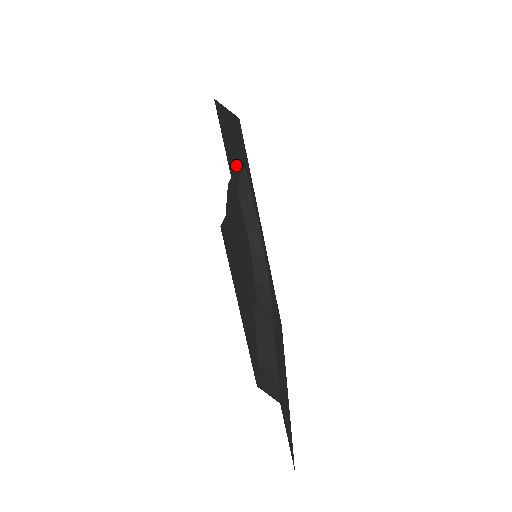
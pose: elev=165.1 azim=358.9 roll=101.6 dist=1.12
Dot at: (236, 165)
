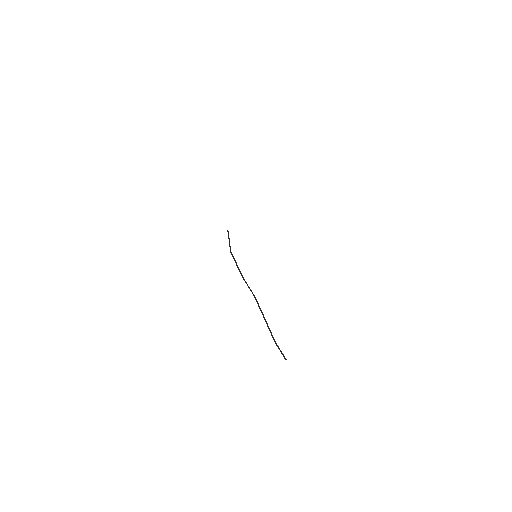
Dot at: occluded
